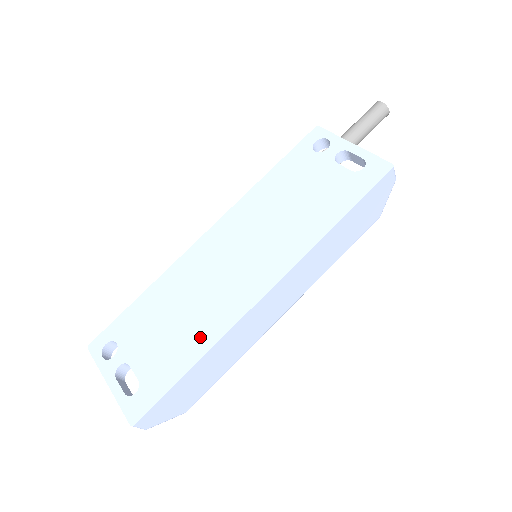
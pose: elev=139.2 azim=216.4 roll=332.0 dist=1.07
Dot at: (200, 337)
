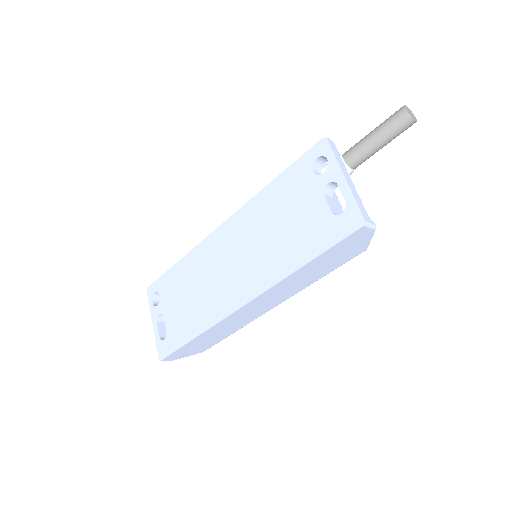
Dot at: (200, 319)
